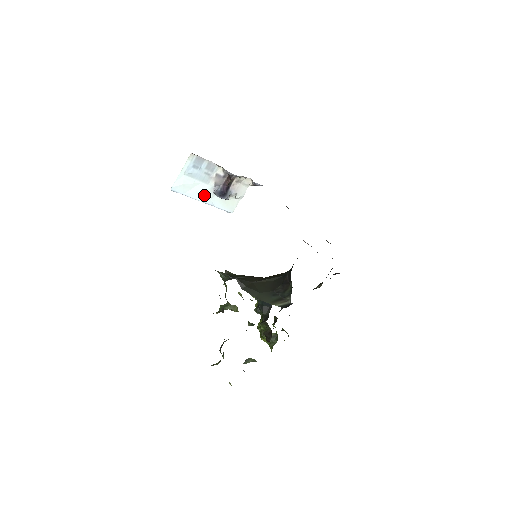
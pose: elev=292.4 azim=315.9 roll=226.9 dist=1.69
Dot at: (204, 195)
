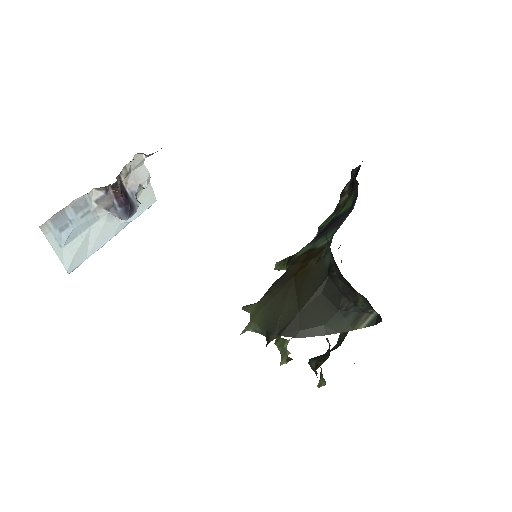
Dot at: (108, 230)
